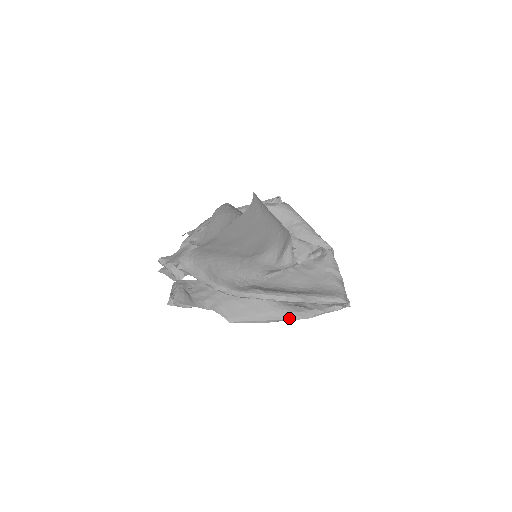
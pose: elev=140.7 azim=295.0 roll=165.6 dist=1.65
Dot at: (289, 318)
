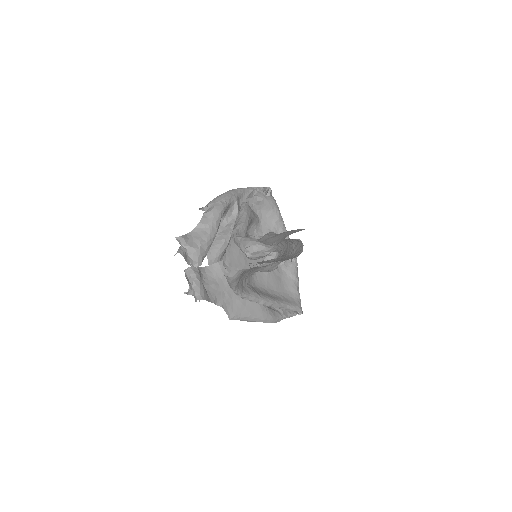
Dot at: (269, 322)
